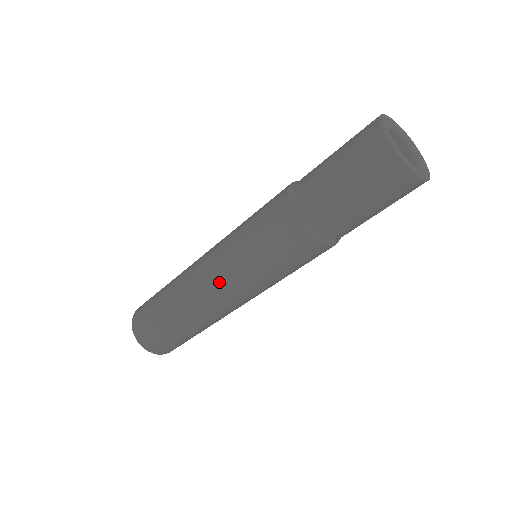
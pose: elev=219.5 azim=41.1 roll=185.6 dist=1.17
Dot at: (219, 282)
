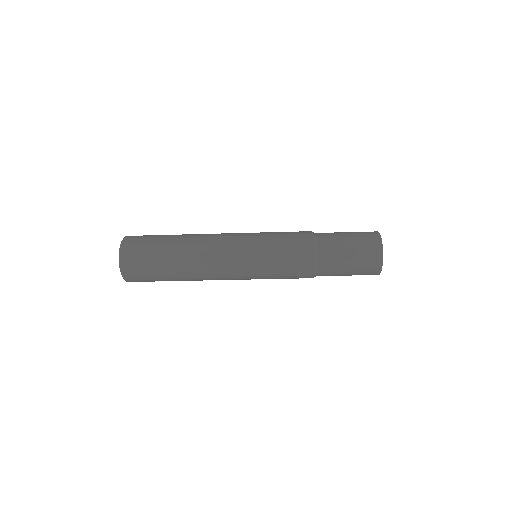
Dot at: (234, 275)
